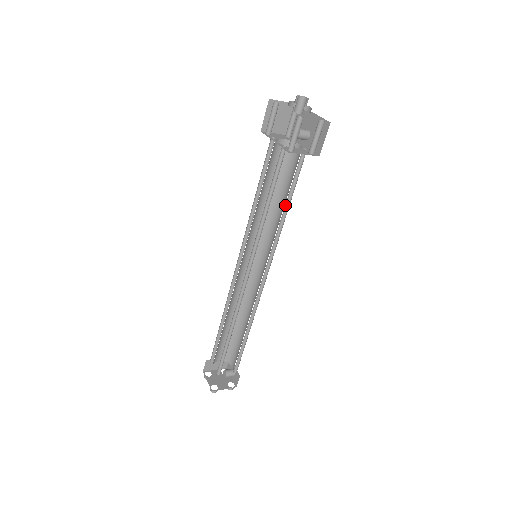
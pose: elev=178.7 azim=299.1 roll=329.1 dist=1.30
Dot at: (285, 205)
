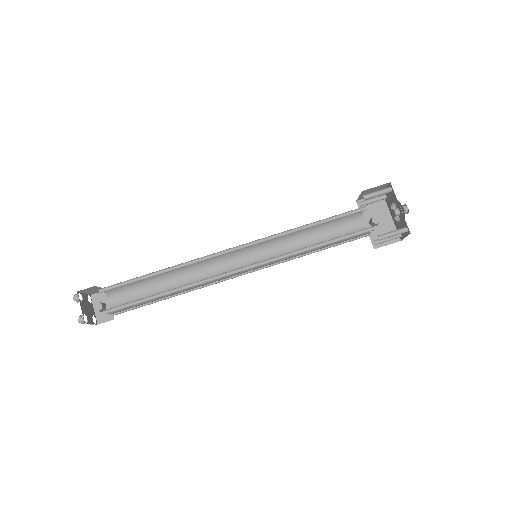
Dot at: occluded
